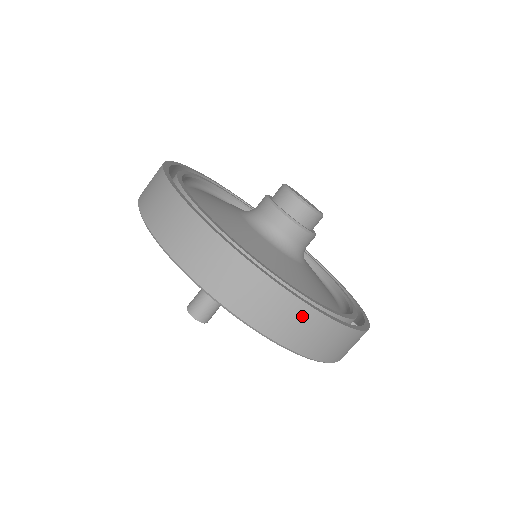
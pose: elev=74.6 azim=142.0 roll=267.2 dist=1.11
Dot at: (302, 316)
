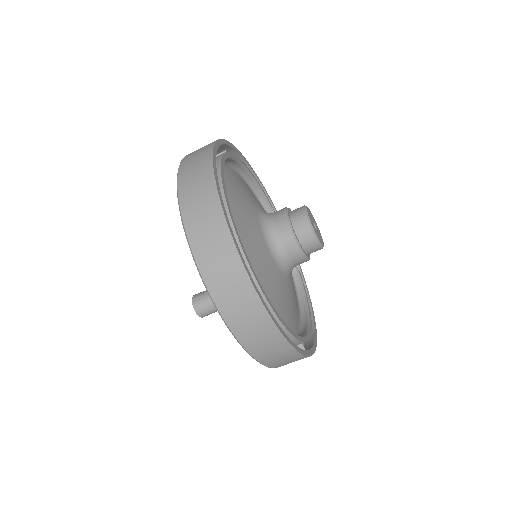
Dot at: (227, 256)
